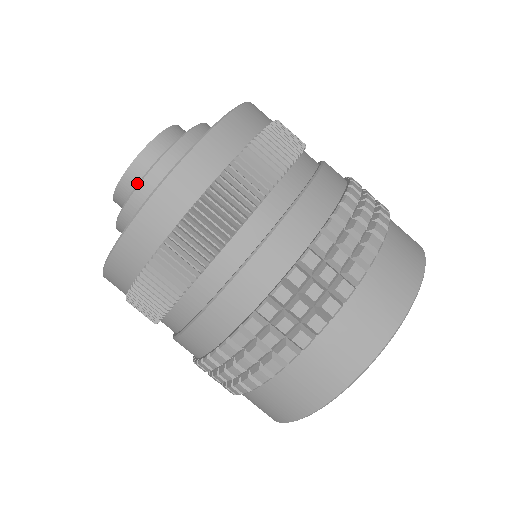
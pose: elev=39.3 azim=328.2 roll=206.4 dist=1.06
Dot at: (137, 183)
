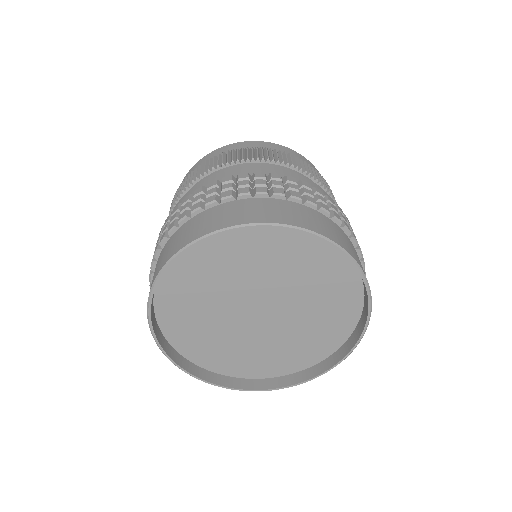
Dot at: occluded
